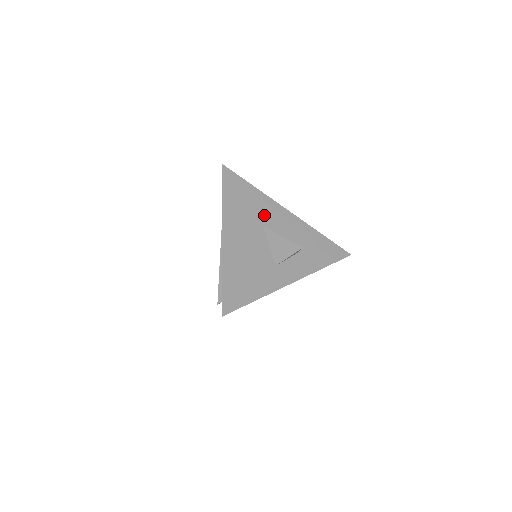
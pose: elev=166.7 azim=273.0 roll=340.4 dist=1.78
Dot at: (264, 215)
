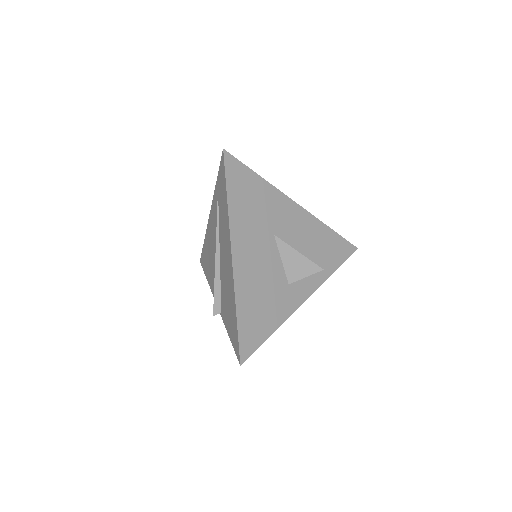
Dot at: (274, 218)
